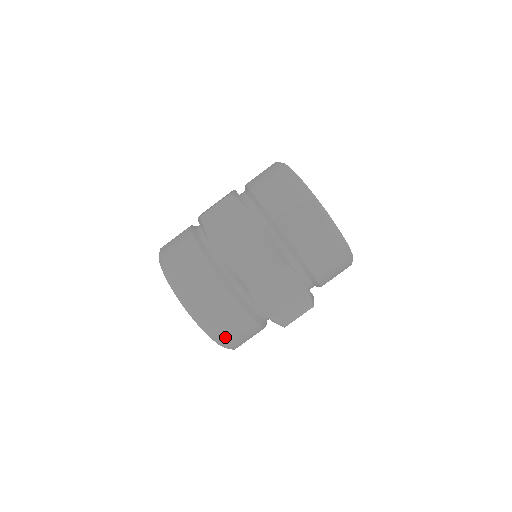
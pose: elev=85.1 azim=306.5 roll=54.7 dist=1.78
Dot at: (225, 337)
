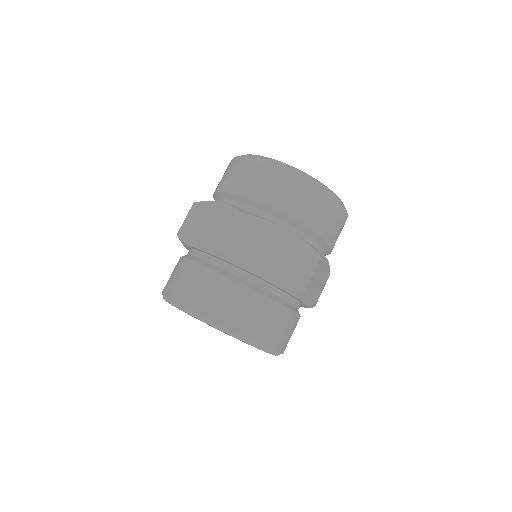
Dot at: (285, 347)
